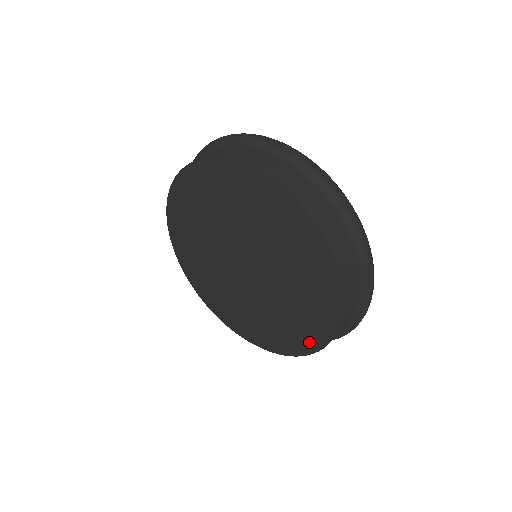
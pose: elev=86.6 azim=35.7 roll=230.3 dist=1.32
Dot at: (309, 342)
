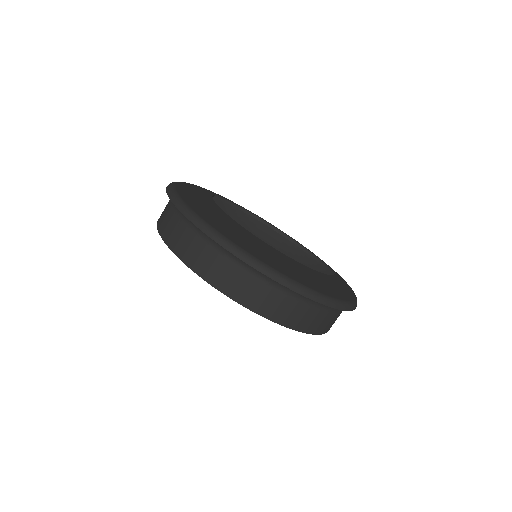
Dot at: occluded
